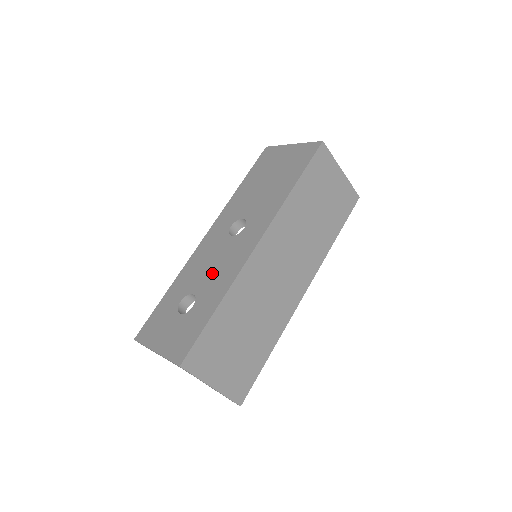
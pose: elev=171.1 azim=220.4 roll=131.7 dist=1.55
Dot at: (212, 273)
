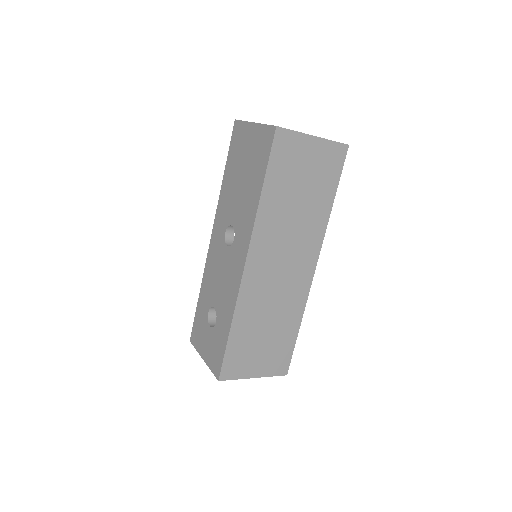
Dot at: (221, 289)
